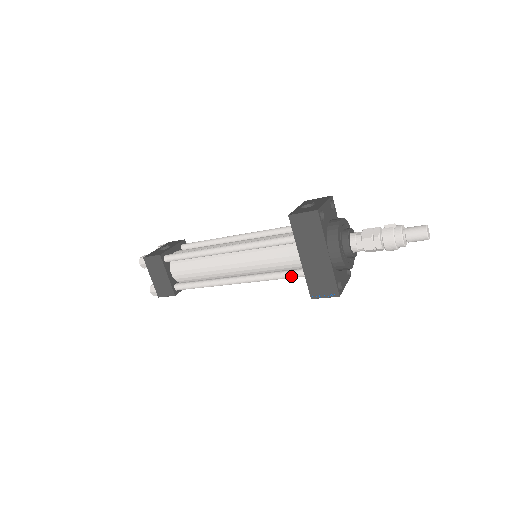
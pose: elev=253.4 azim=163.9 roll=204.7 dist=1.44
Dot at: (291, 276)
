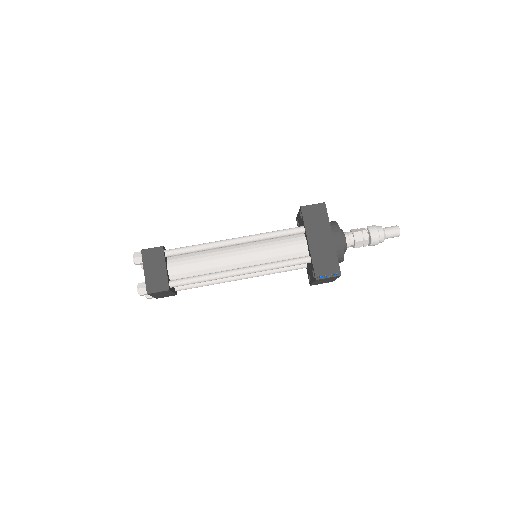
Dot at: (297, 261)
